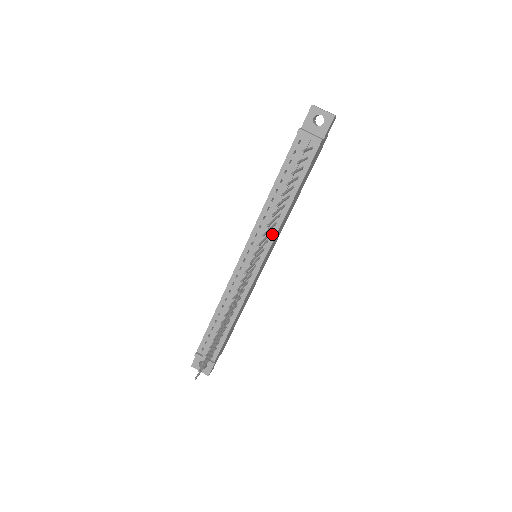
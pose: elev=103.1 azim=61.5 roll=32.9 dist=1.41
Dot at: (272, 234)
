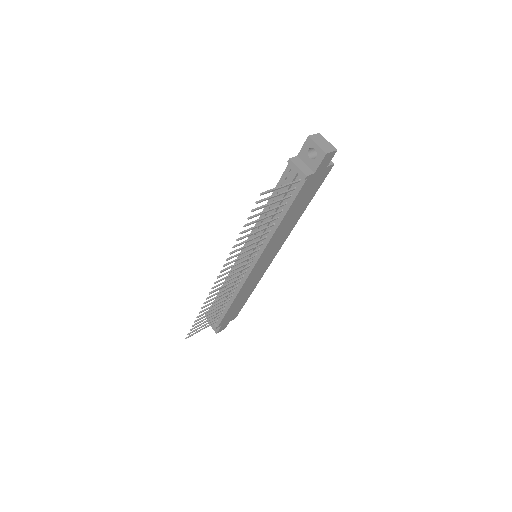
Dot at: (263, 245)
